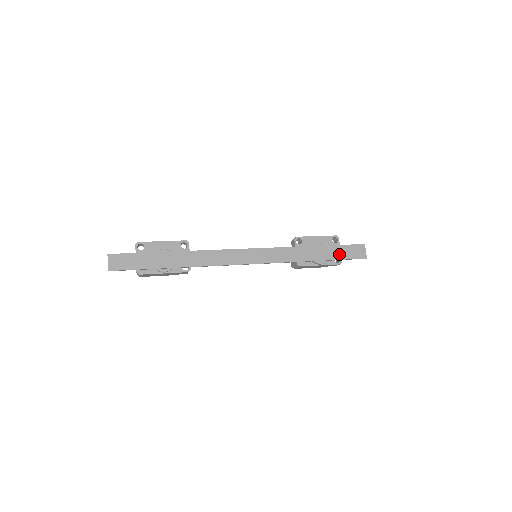
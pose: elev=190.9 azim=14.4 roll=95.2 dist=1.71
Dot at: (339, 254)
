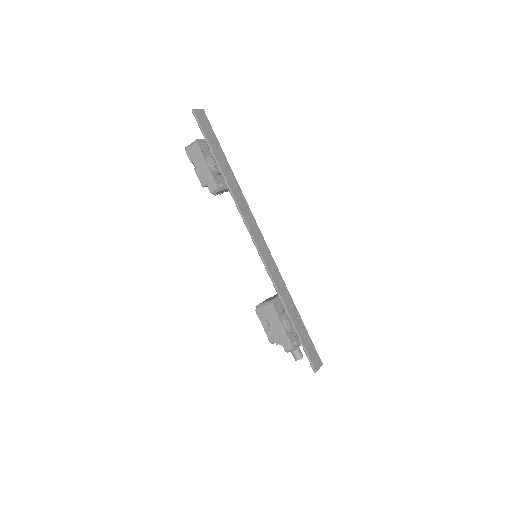
Dot at: (304, 338)
